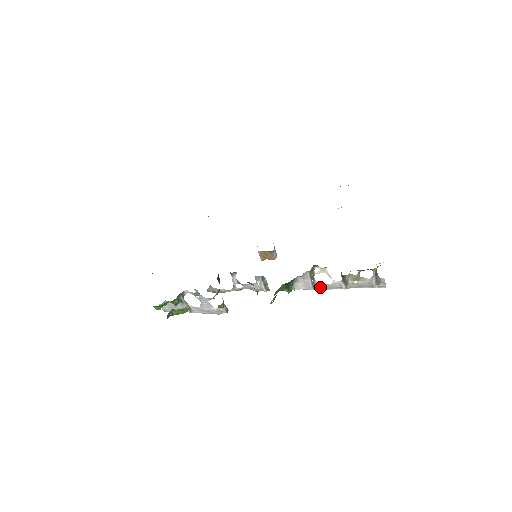
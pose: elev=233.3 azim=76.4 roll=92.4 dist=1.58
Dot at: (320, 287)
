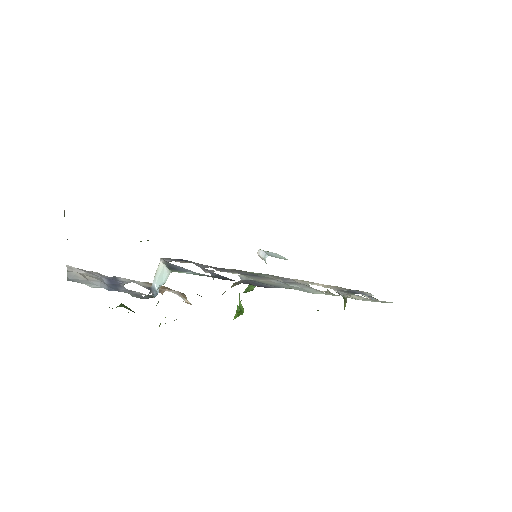
Dot at: (306, 283)
